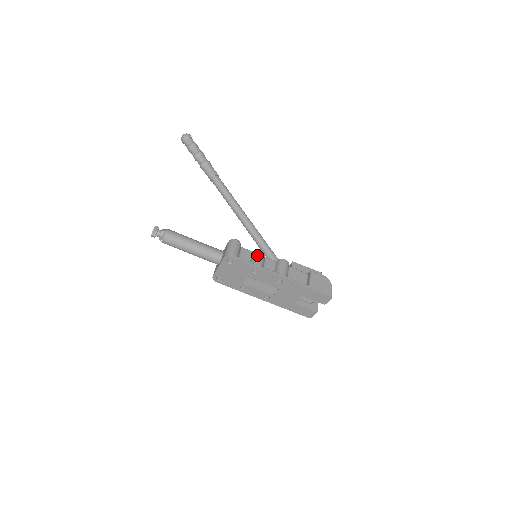
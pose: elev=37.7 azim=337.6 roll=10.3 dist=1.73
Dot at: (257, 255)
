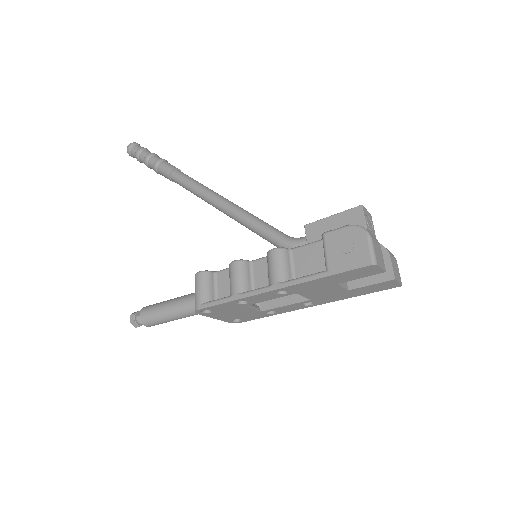
Dot at: (230, 276)
